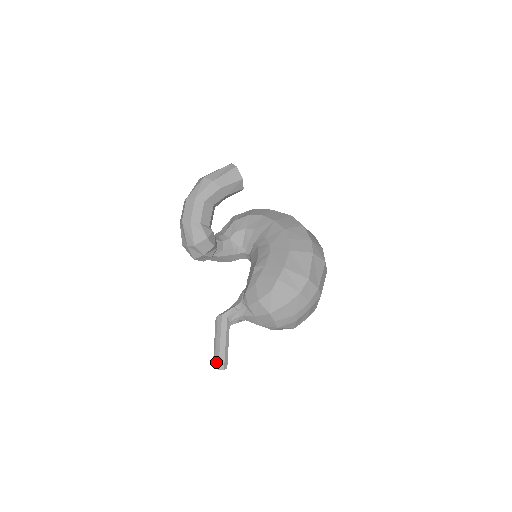
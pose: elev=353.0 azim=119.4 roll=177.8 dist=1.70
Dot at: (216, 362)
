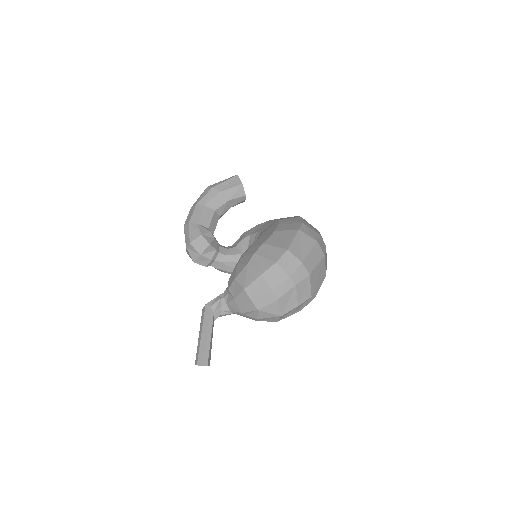
Dot at: (196, 358)
